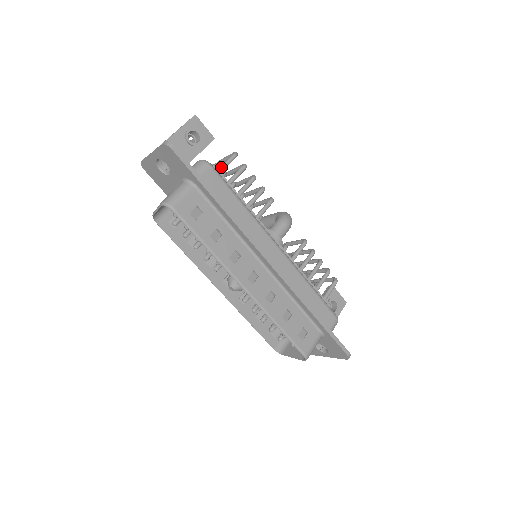
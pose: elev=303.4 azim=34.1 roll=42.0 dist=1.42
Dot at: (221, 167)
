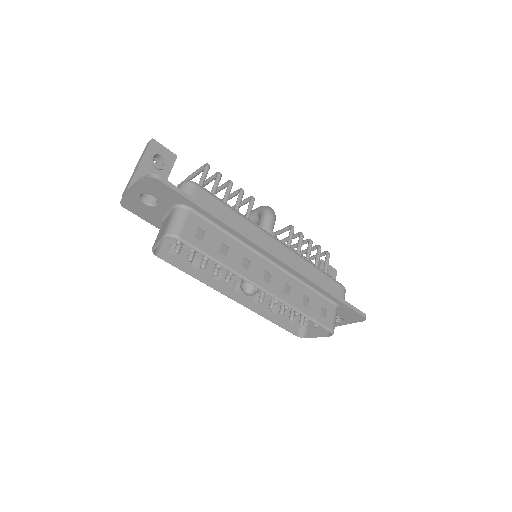
Dot at: (200, 182)
